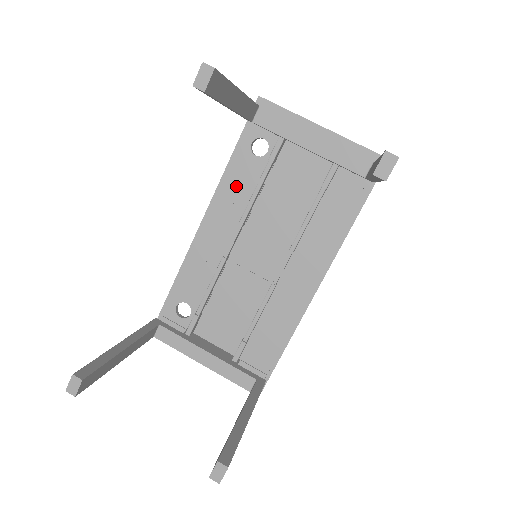
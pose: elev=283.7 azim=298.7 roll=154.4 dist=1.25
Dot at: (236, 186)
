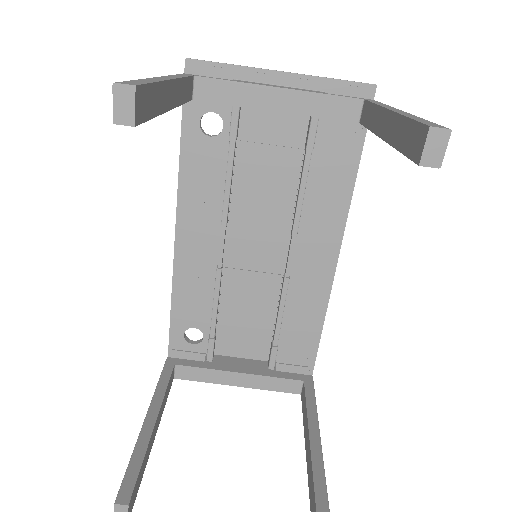
Dot at: (200, 181)
